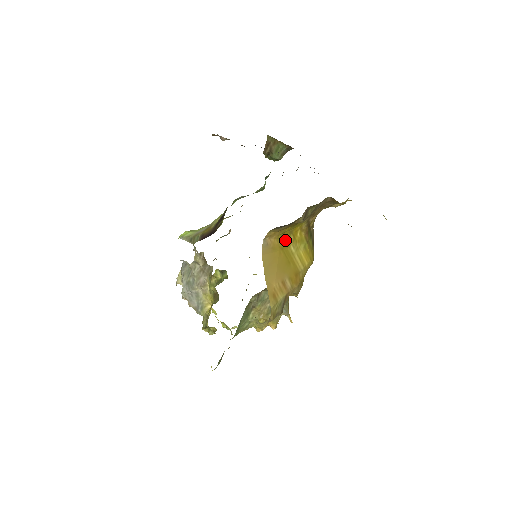
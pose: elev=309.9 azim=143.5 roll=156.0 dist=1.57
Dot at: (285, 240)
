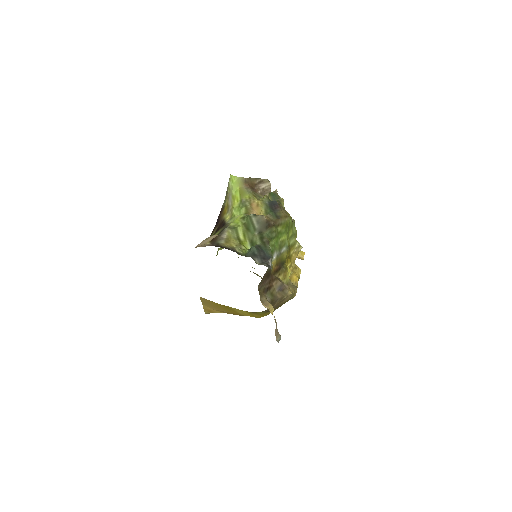
Dot at: occluded
